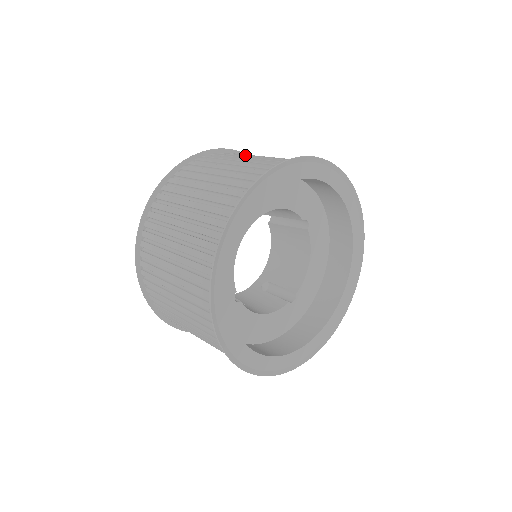
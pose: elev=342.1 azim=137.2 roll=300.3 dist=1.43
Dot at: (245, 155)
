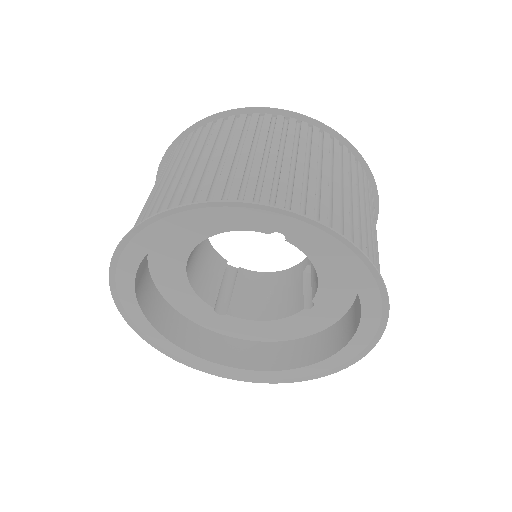
Dot at: (186, 155)
